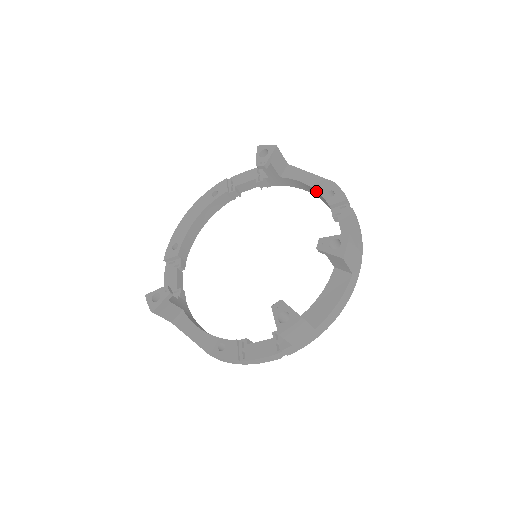
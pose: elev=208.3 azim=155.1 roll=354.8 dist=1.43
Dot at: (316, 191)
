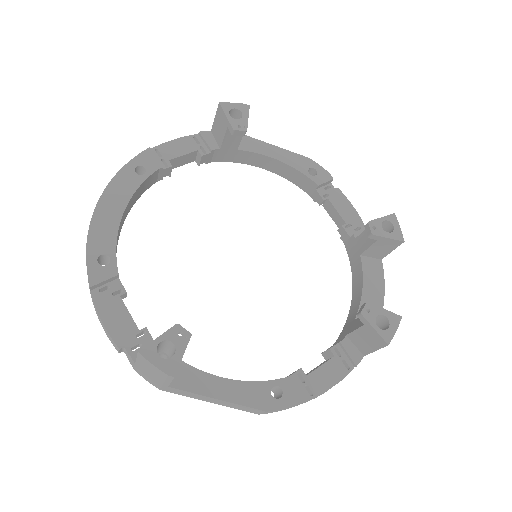
Dot at: (293, 168)
